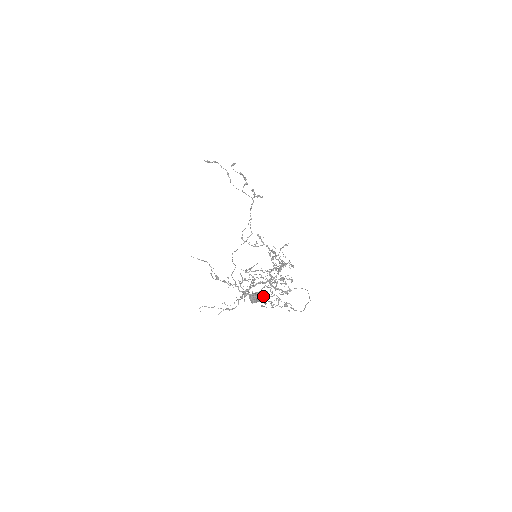
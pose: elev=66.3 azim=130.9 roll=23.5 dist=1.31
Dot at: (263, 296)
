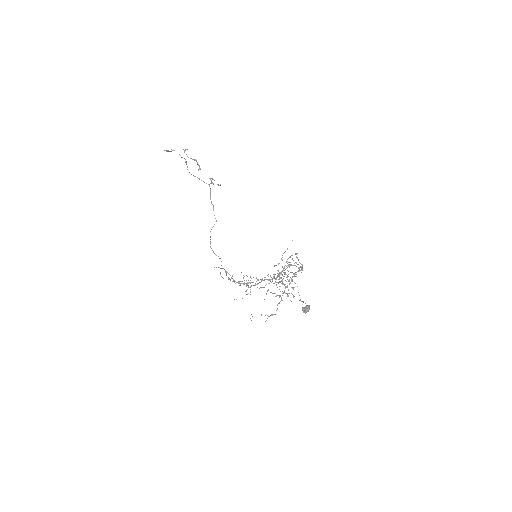
Dot at: (249, 282)
